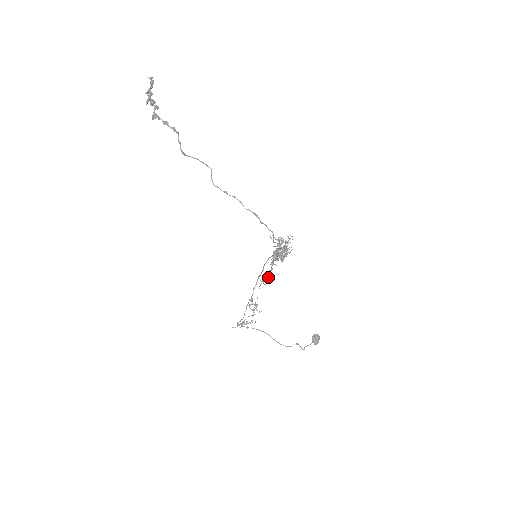
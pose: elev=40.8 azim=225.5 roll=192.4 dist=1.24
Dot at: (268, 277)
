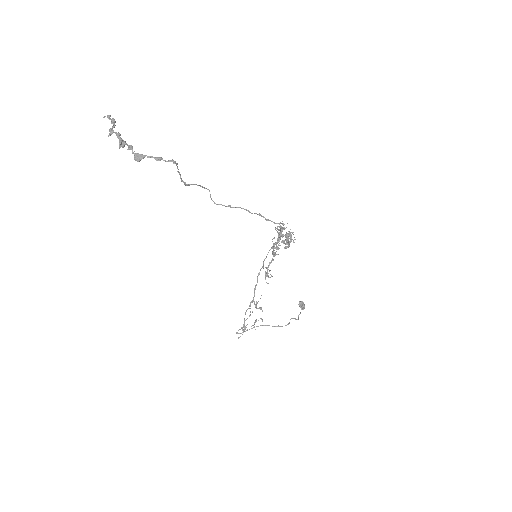
Dot at: occluded
